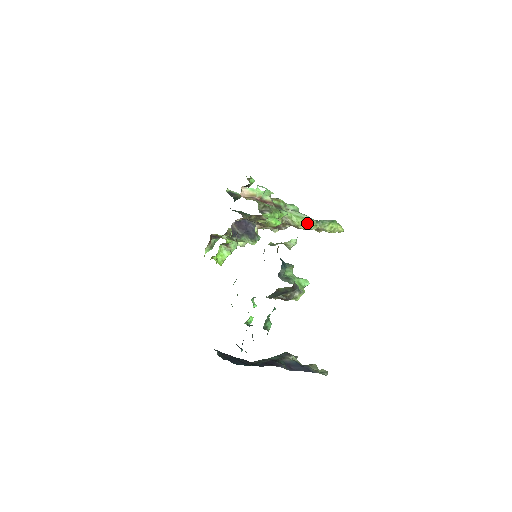
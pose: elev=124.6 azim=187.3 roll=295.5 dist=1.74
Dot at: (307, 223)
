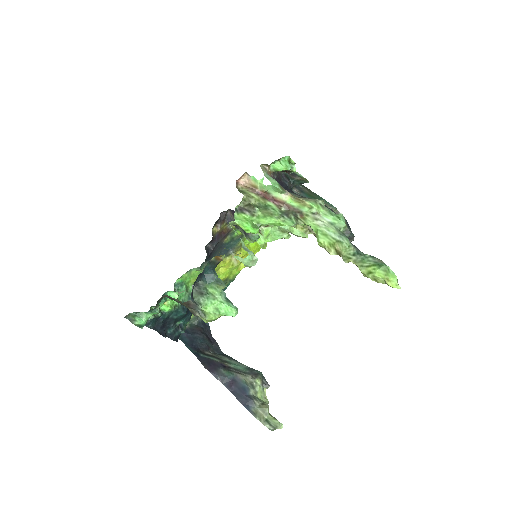
Dot at: (338, 249)
